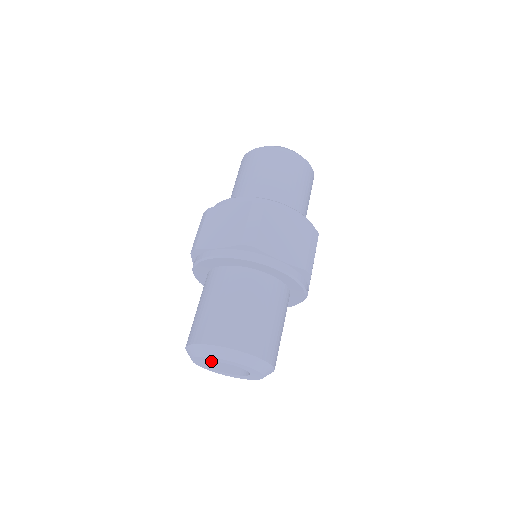
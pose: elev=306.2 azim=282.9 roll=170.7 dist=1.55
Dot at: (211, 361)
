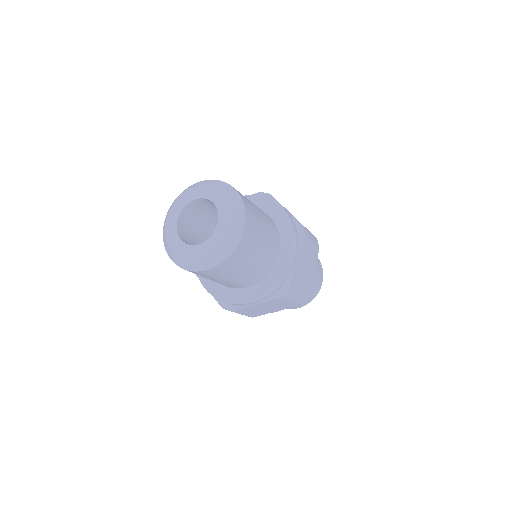
Dot at: (180, 231)
